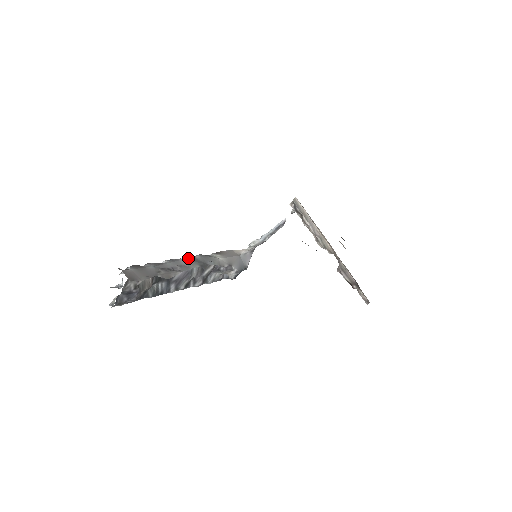
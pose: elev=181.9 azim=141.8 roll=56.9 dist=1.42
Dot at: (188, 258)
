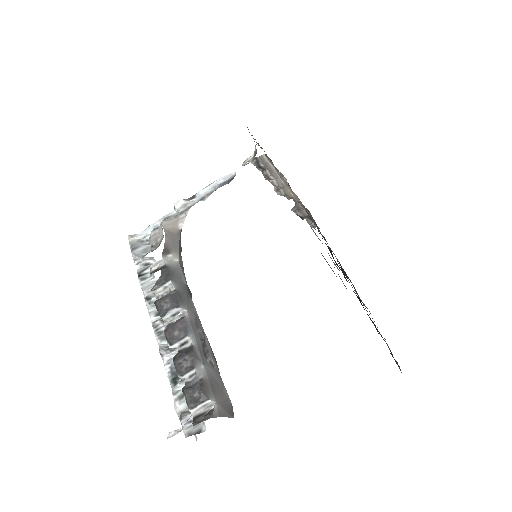
Dot at: (182, 303)
